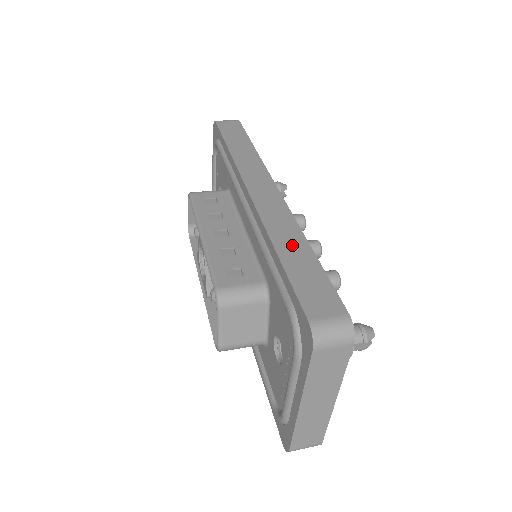
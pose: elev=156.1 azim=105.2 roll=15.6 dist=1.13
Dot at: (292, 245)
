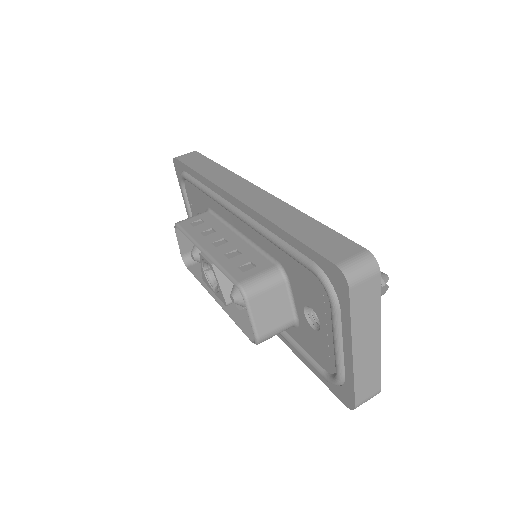
Dot at: (292, 219)
